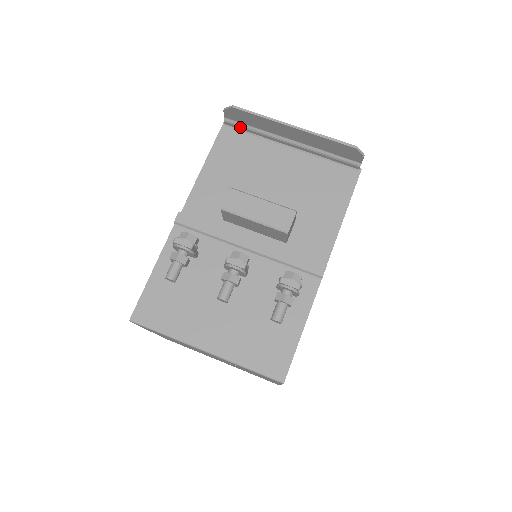
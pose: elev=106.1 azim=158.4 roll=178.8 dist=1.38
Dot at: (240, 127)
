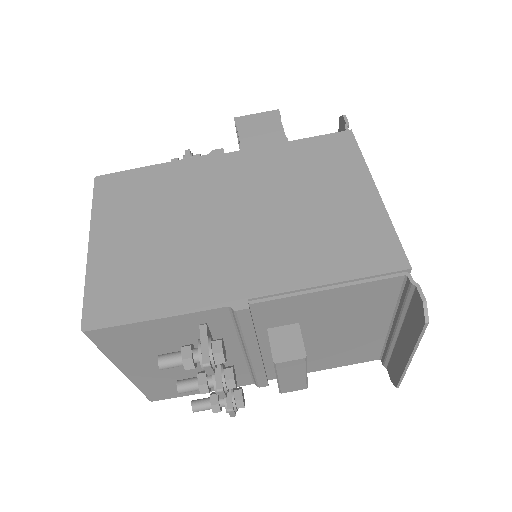
Dot at: (406, 295)
